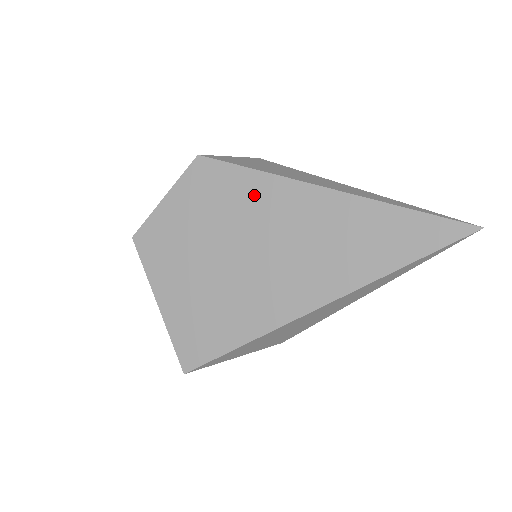
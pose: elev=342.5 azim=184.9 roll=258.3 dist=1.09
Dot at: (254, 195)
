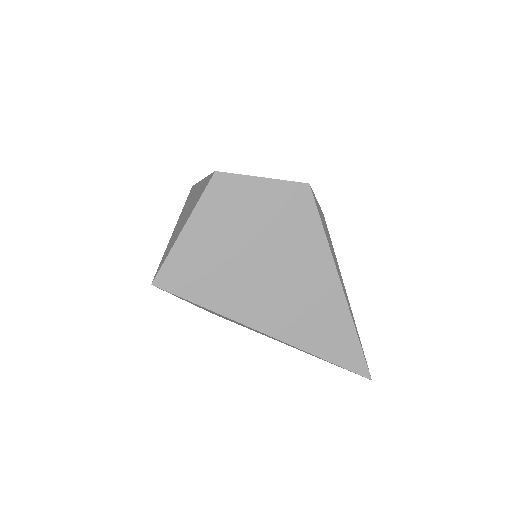
Dot at: (309, 244)
